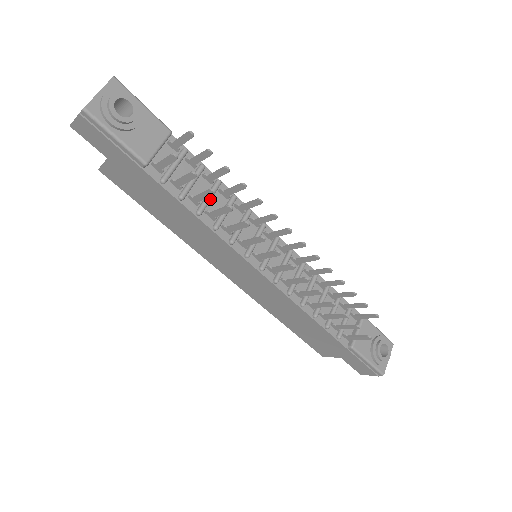
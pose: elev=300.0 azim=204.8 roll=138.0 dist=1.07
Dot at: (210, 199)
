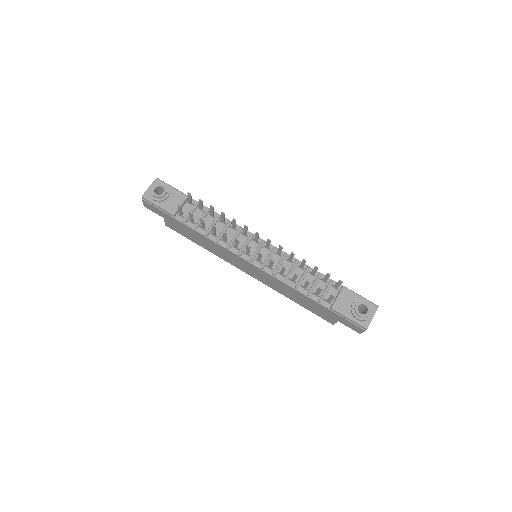
Dot at: occluded
